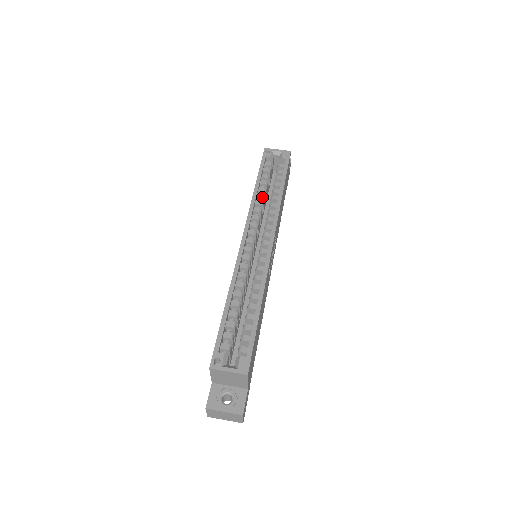
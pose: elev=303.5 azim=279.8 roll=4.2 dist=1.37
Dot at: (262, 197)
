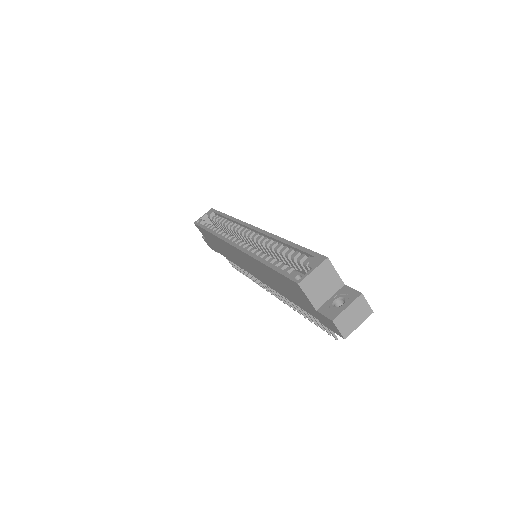
Dot at: (221, 231)
